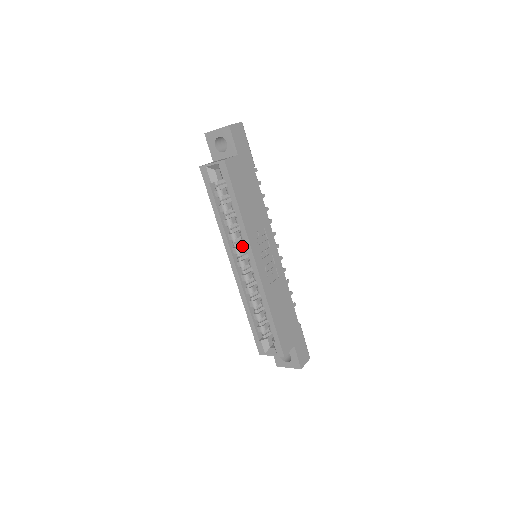
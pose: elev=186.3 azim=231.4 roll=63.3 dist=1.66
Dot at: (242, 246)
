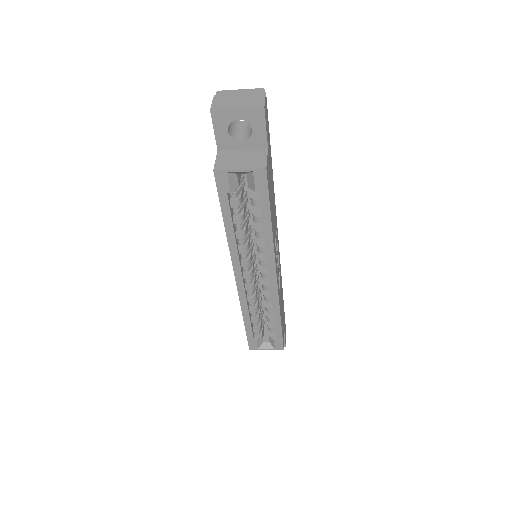
Dot at: (251, 255)
